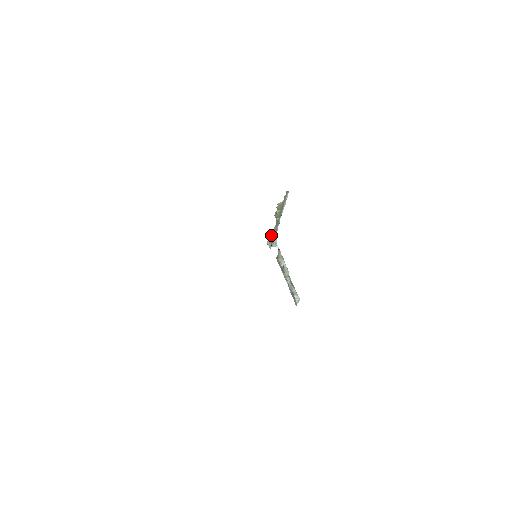
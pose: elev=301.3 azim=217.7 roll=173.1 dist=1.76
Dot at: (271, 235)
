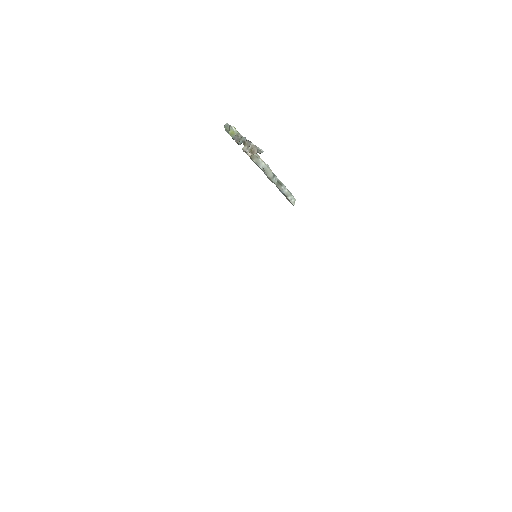
Dot at: occluded
